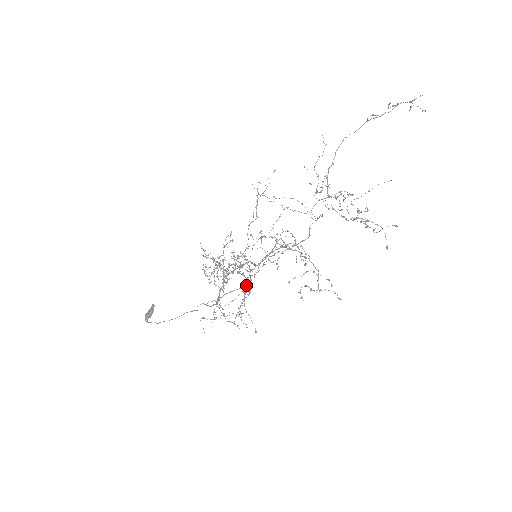
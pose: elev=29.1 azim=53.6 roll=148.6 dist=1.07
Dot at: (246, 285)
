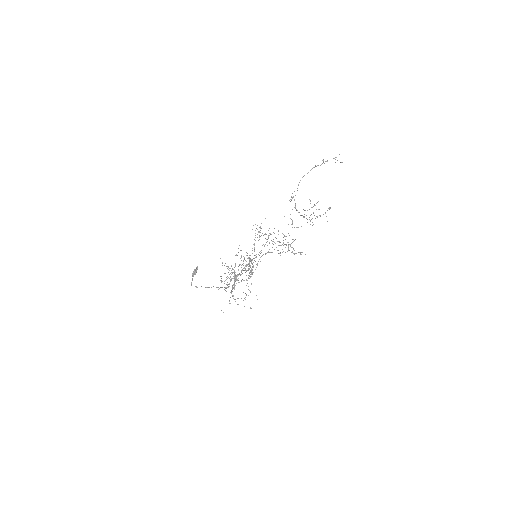
Dot at: occluded
